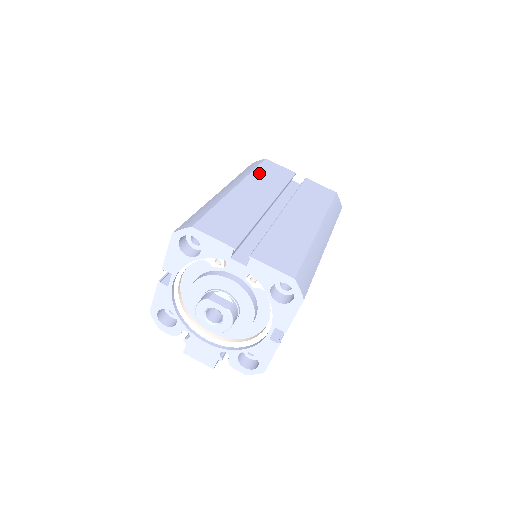
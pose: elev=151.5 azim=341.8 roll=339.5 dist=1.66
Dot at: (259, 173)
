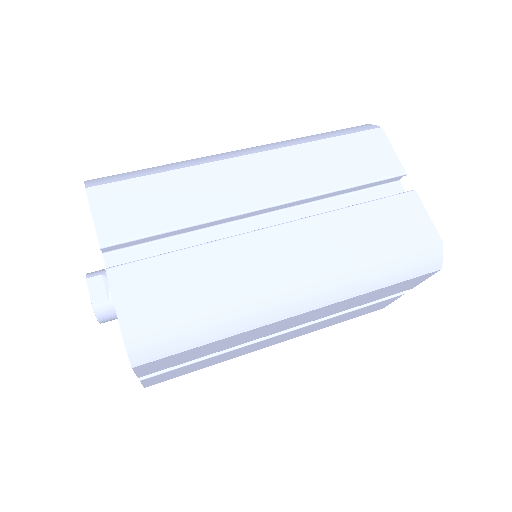
Dot at: (326, 148)
